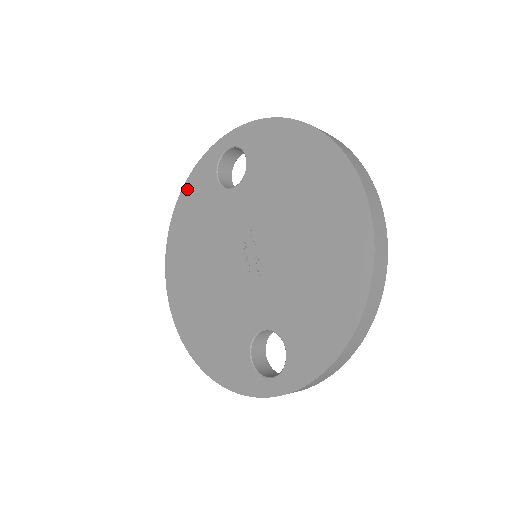
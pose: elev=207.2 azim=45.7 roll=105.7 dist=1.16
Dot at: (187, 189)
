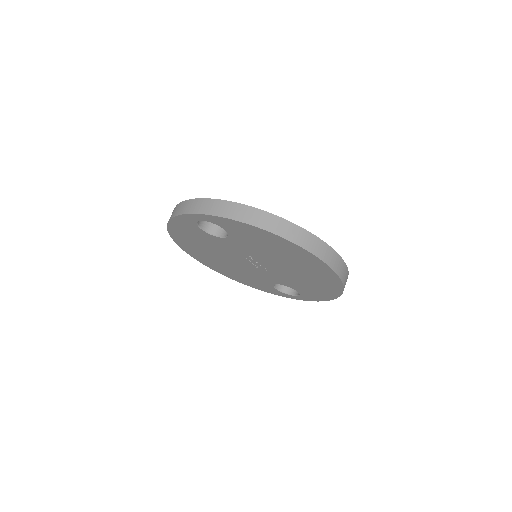
Dot at: (173, 225)
